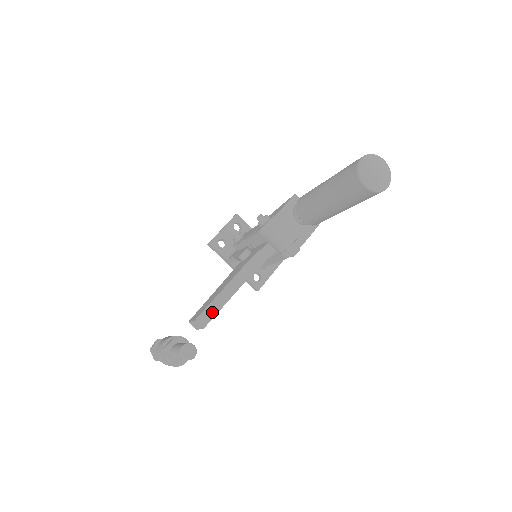
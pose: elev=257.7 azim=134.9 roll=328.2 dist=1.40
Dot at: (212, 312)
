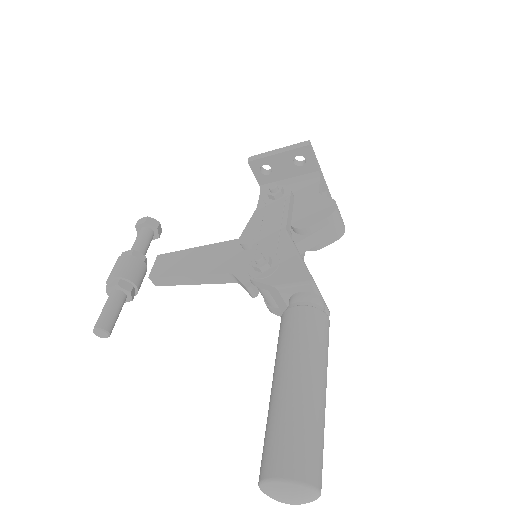
Dot at: (169, 282)
